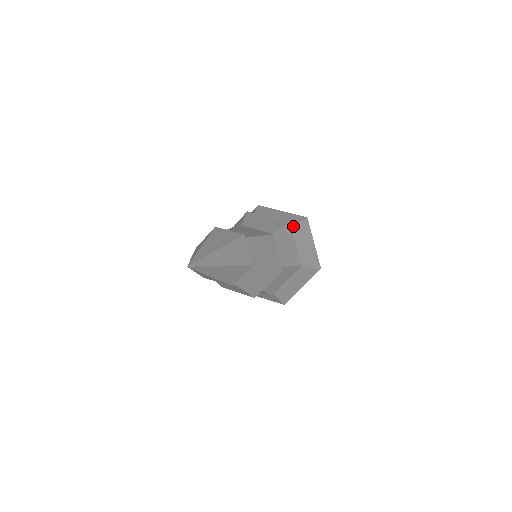
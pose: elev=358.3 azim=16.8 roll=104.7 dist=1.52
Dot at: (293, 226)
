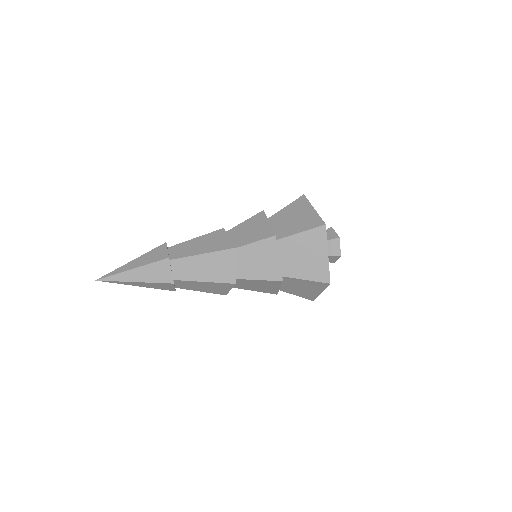
Dot at: (298, 279)
